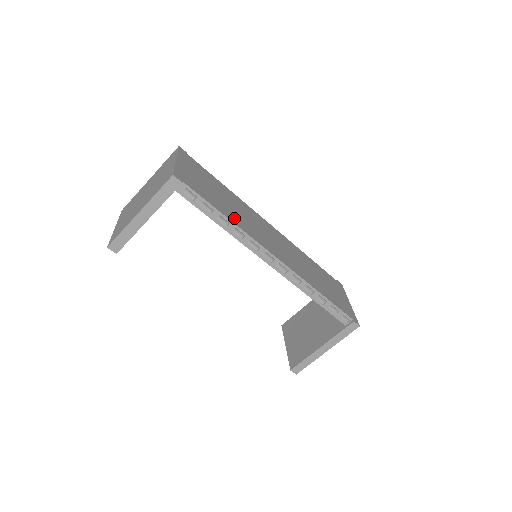
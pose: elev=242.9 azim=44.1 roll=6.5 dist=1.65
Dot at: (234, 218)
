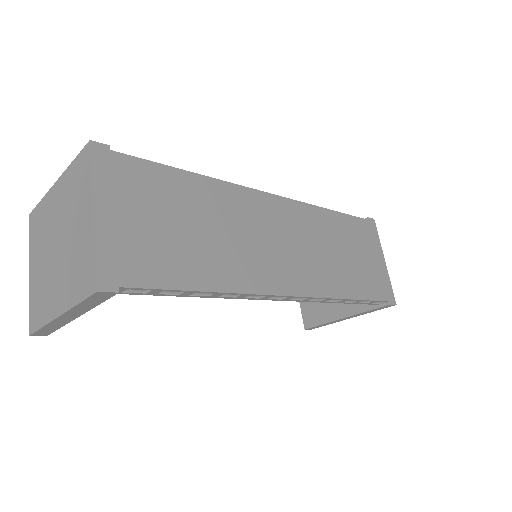
Dot at: (219, 273)
